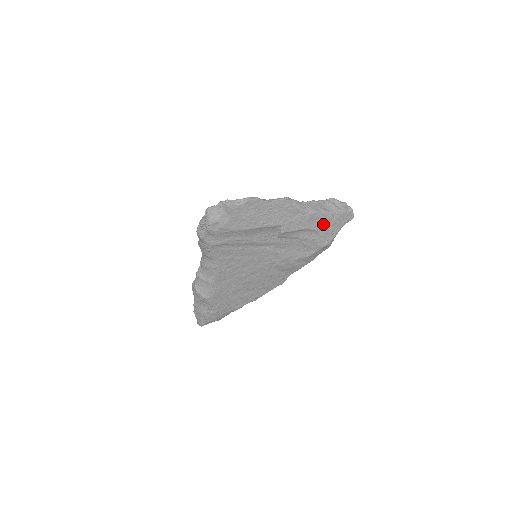
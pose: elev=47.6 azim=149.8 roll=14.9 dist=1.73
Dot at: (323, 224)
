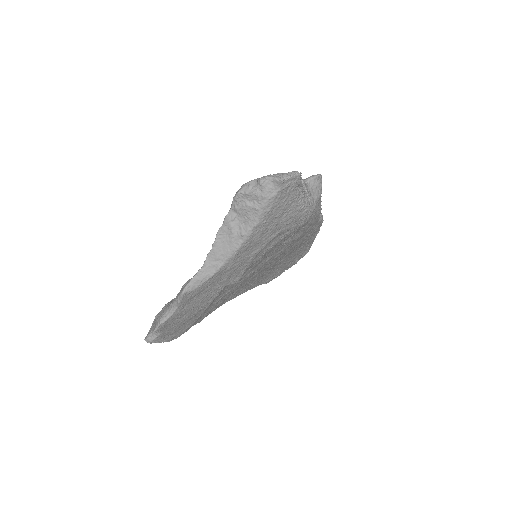
Dot at: (267, 233)
